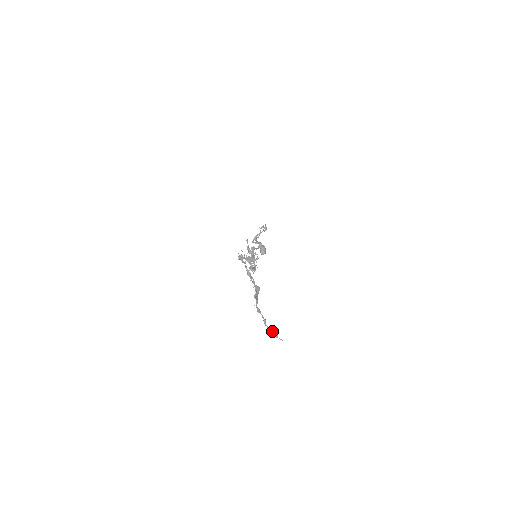
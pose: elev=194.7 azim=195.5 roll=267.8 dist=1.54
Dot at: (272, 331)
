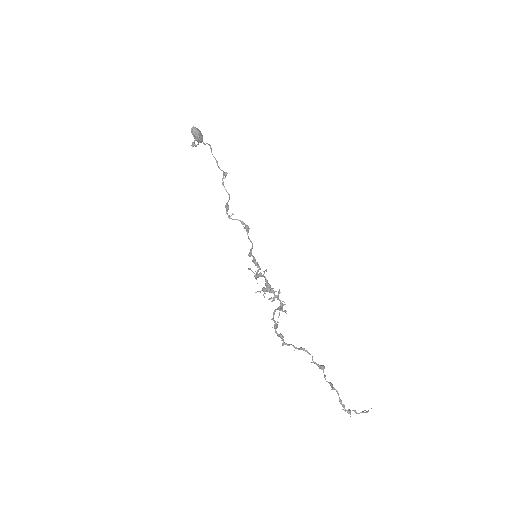
Dot at: (363, 412)
